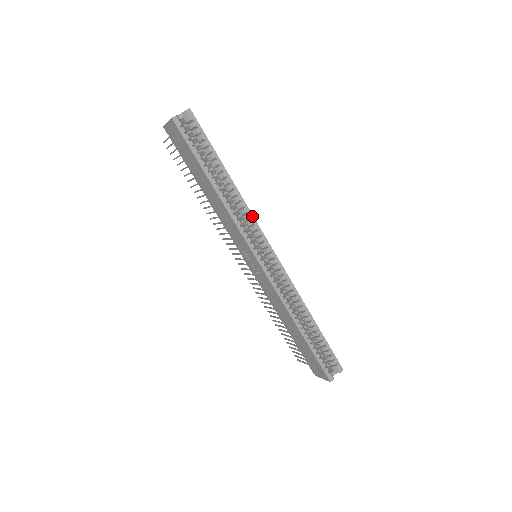
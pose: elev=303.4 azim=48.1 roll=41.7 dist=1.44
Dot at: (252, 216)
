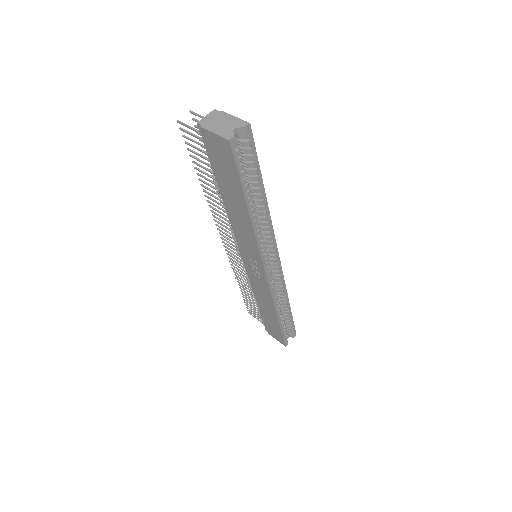
Dot at: (273, 233)
